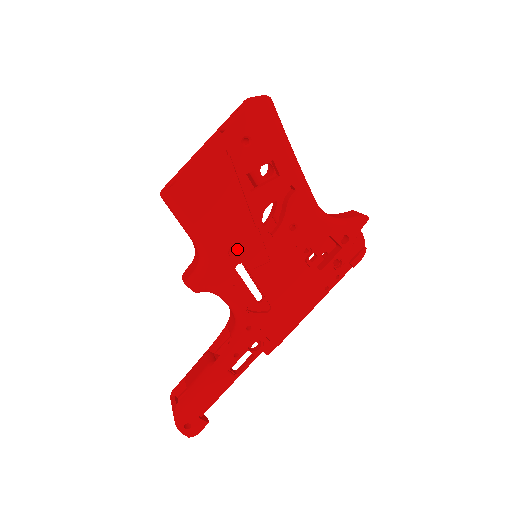
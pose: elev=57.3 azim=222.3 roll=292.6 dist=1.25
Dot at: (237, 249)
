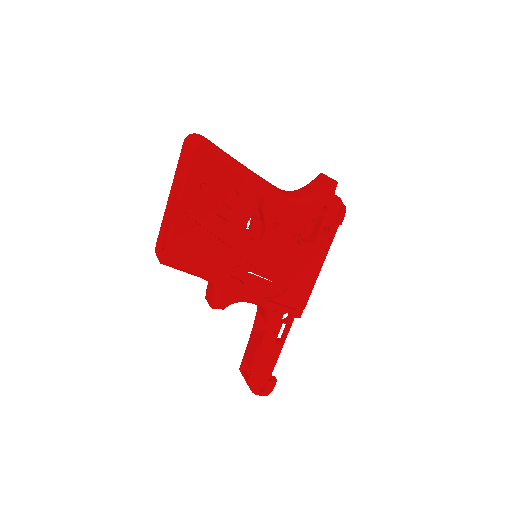
Dot at: (239, 265)
